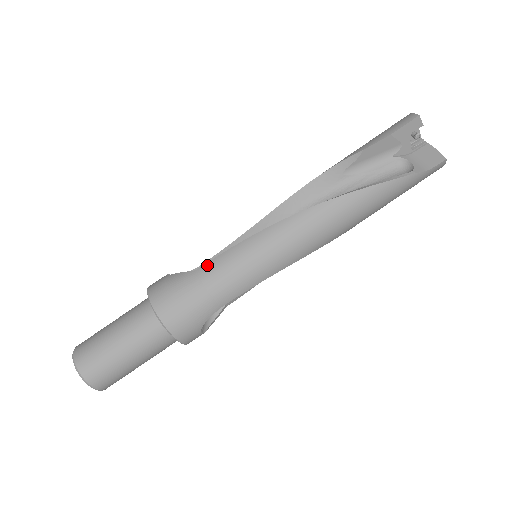
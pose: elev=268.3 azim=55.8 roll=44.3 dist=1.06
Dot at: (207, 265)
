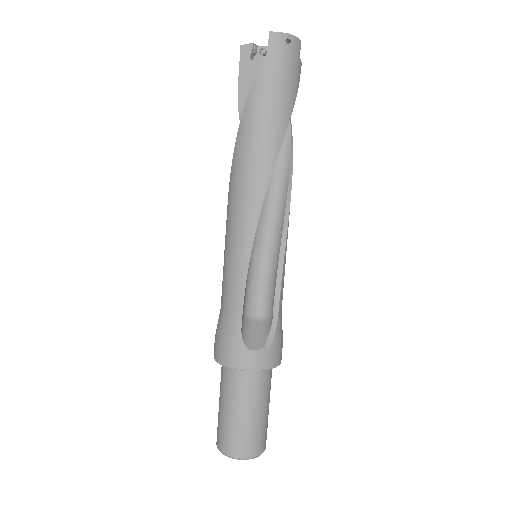
Dot at: occluded
